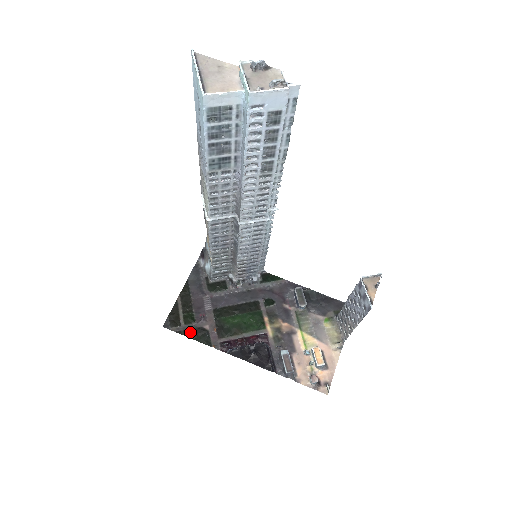
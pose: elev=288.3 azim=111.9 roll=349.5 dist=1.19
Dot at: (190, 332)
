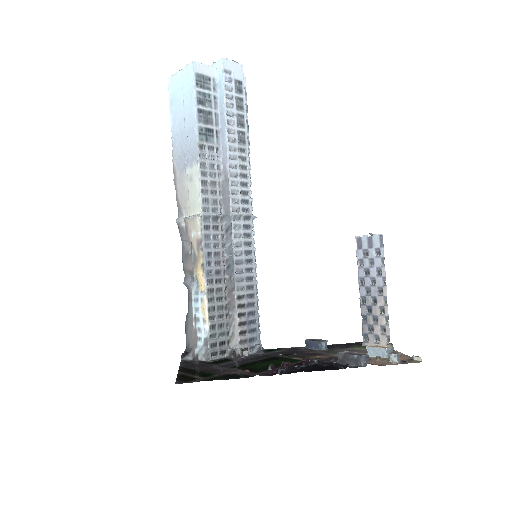
Dot at: (216, 378)
